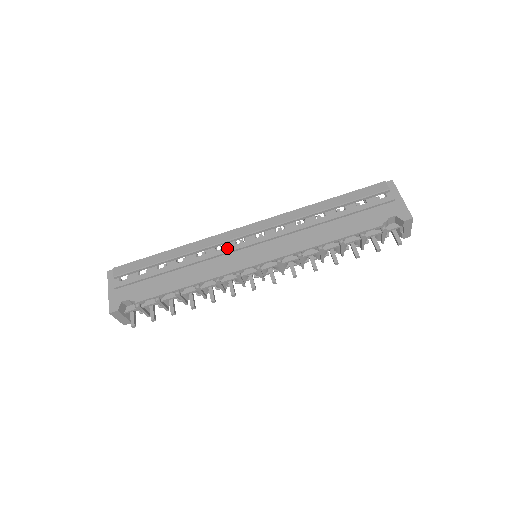
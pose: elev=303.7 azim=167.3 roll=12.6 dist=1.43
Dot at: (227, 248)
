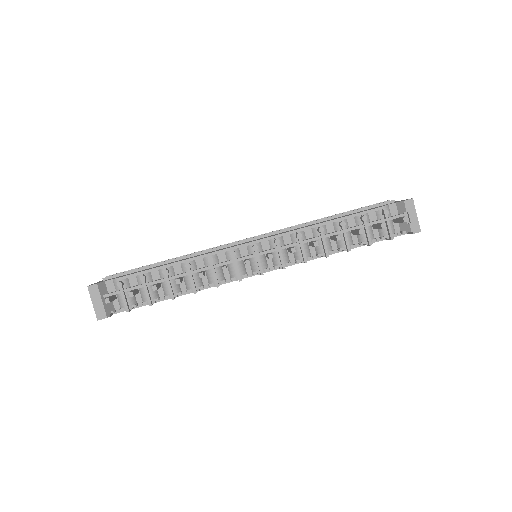
Dot at: occluded
